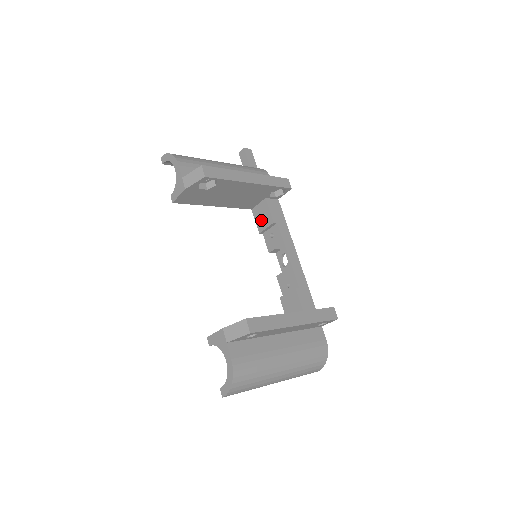
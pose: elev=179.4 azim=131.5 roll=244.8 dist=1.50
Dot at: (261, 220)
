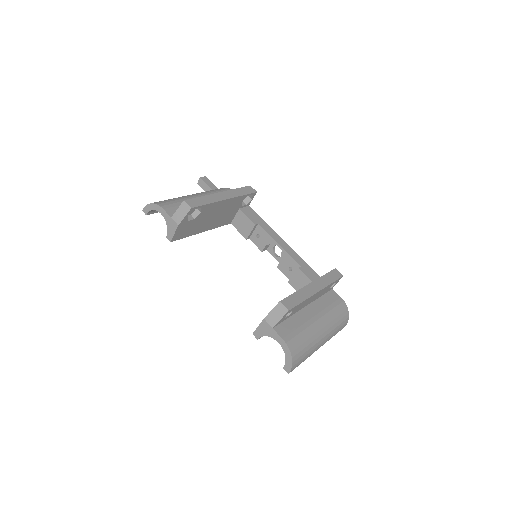
Dot at: (243, 228)
